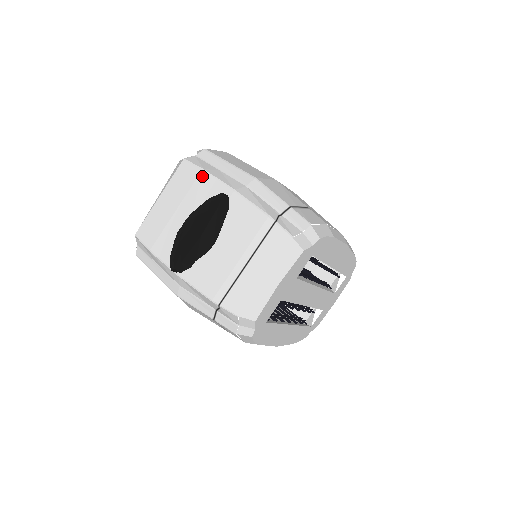
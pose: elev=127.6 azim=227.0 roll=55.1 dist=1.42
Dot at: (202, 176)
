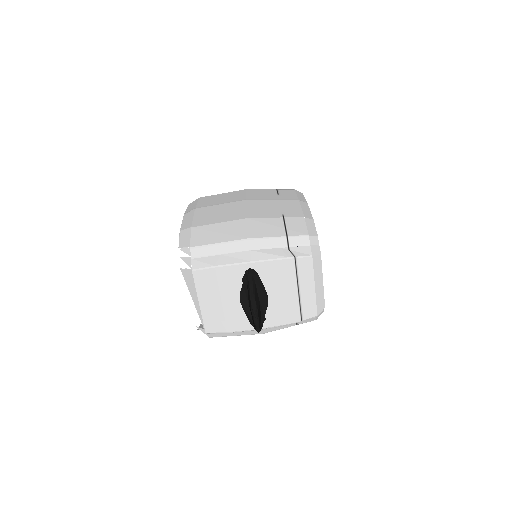
Dot at: (219, 271)
